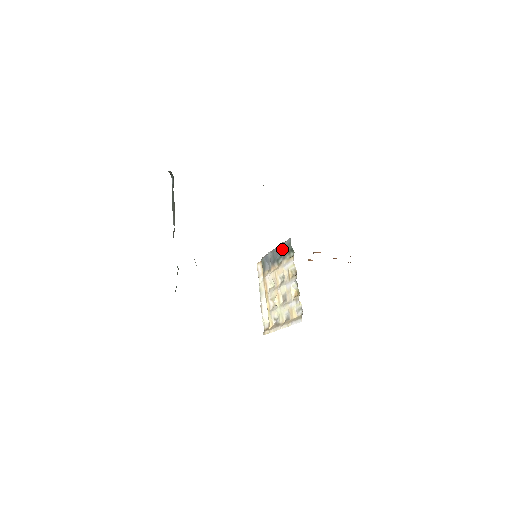
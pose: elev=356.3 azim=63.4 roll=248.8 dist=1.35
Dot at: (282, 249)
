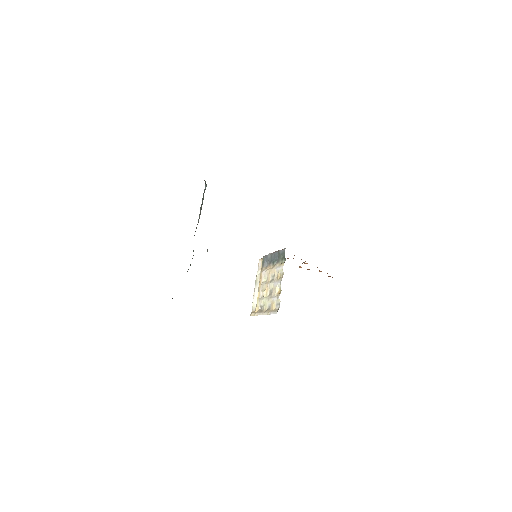
Dot at: (278, 255)
